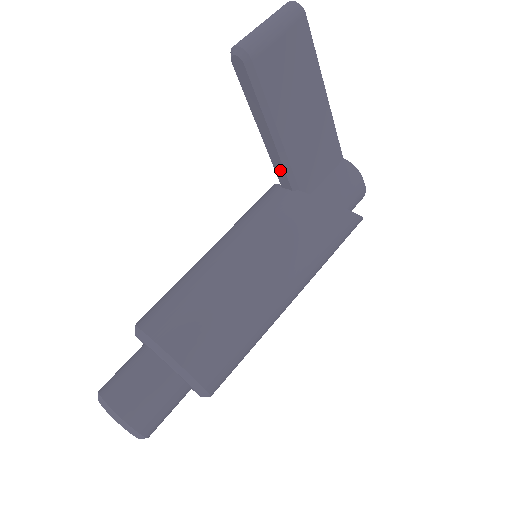
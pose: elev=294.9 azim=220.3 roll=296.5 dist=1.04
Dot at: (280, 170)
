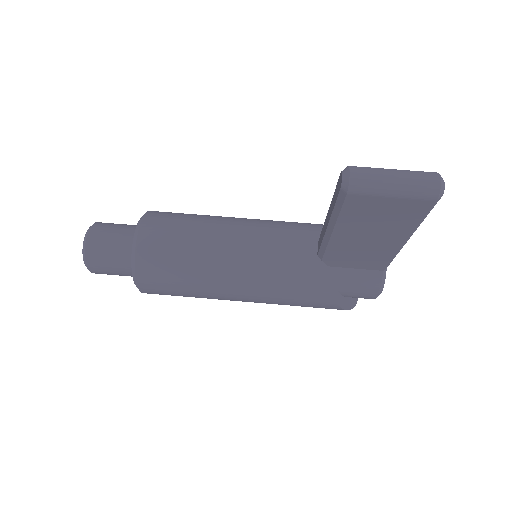
Dot at: (321, 240)
